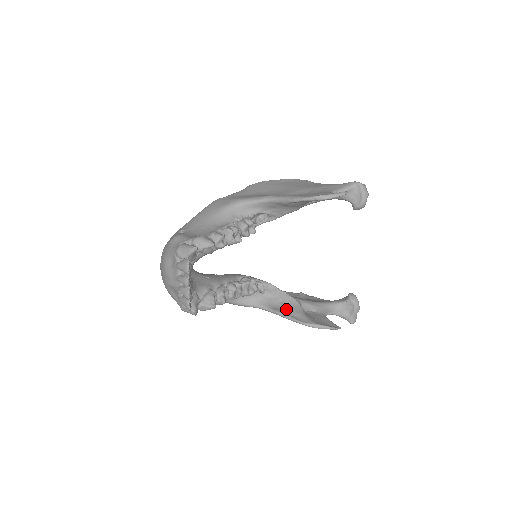
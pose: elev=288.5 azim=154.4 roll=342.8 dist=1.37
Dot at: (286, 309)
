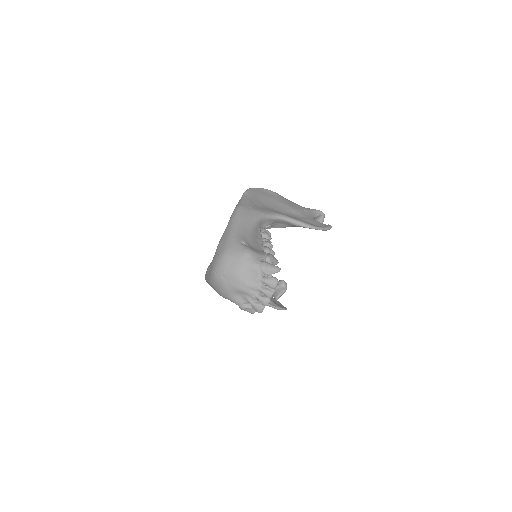
Dot at: occluded
